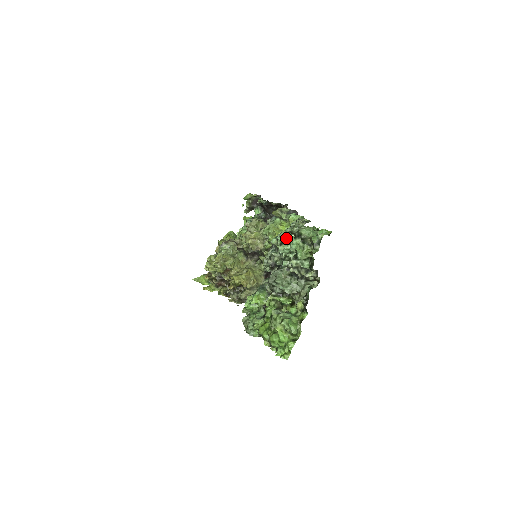
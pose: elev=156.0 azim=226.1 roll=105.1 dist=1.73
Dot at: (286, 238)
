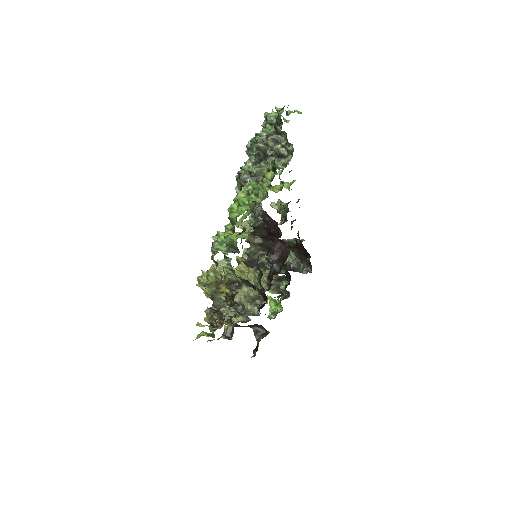
Dot at: occluded
